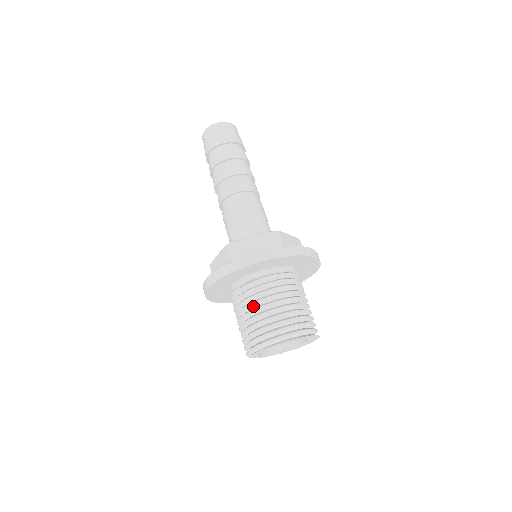
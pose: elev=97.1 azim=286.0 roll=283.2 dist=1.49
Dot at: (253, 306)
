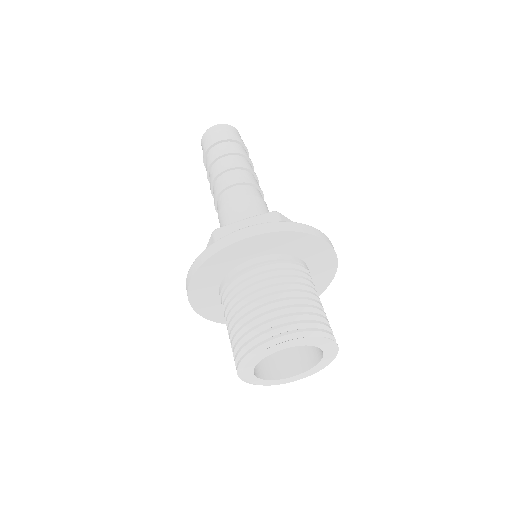
Dot at: (244, 302)
